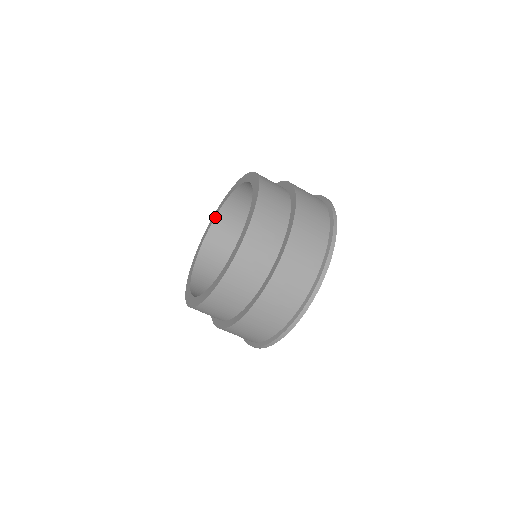
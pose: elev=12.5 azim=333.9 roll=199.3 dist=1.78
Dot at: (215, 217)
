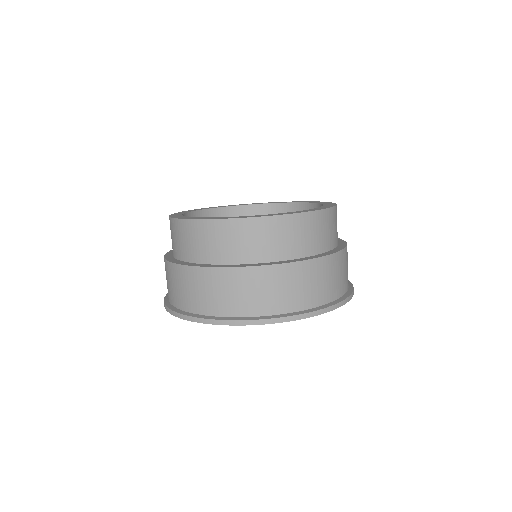
Dot at: (205, 209)
